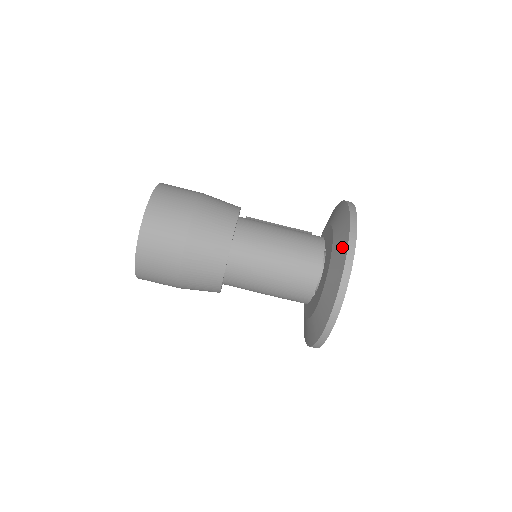
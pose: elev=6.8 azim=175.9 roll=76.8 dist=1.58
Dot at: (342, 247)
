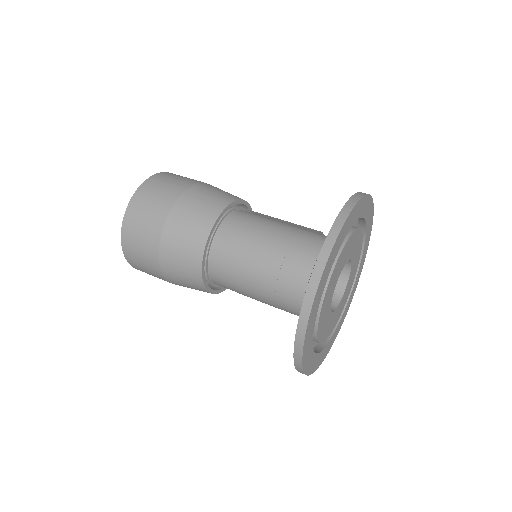
Dot at: occluded
